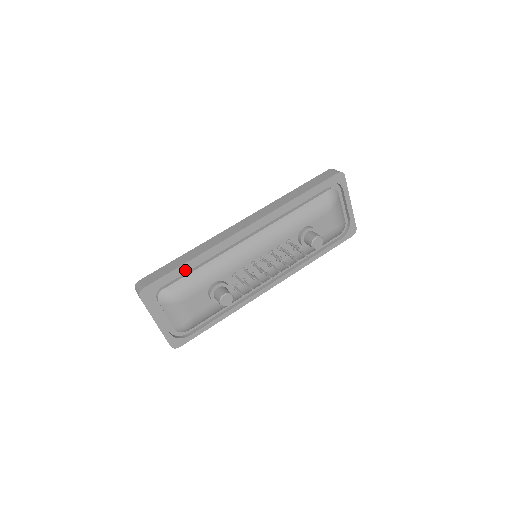
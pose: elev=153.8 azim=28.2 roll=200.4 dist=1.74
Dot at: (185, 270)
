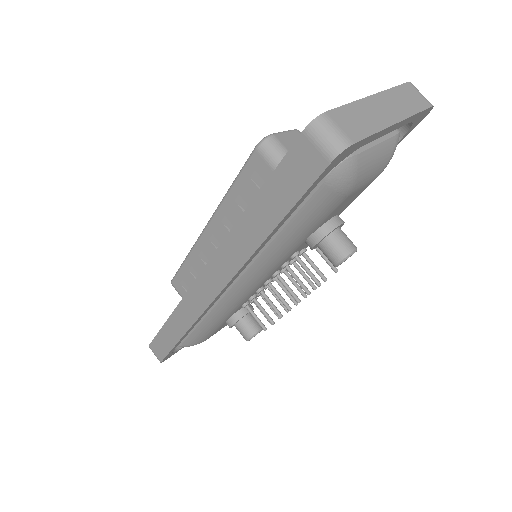
Dot at: occluded
